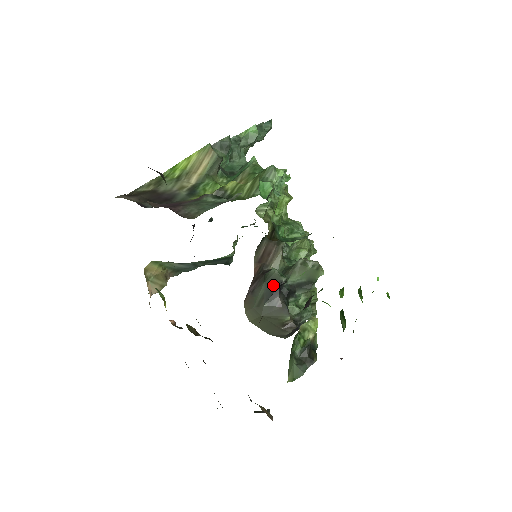
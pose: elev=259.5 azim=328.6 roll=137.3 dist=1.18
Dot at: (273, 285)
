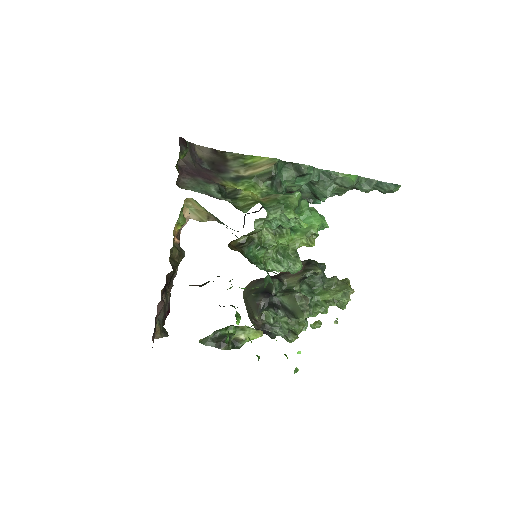
Dot at: (267, 288)
